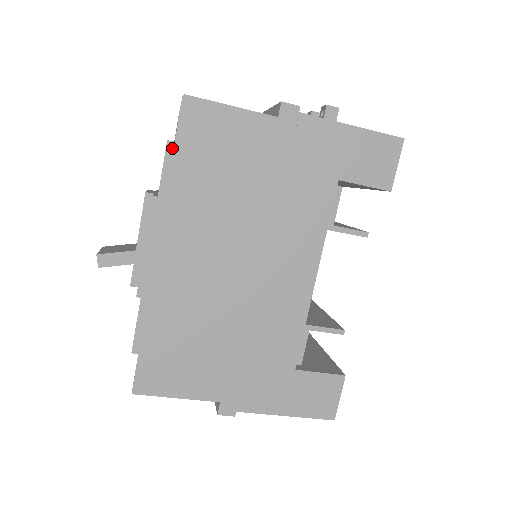
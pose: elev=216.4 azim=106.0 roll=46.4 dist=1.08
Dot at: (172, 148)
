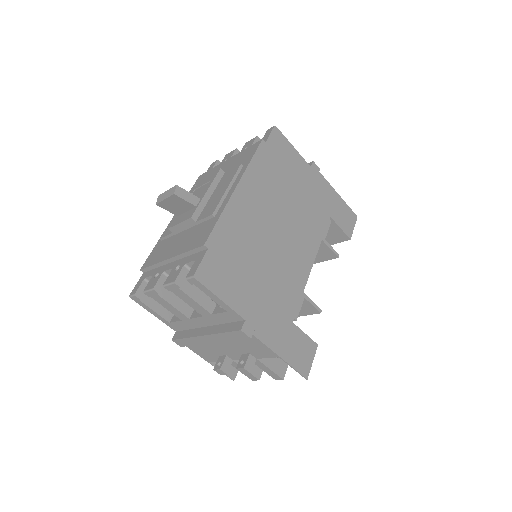
Dot at: (264, 144)
